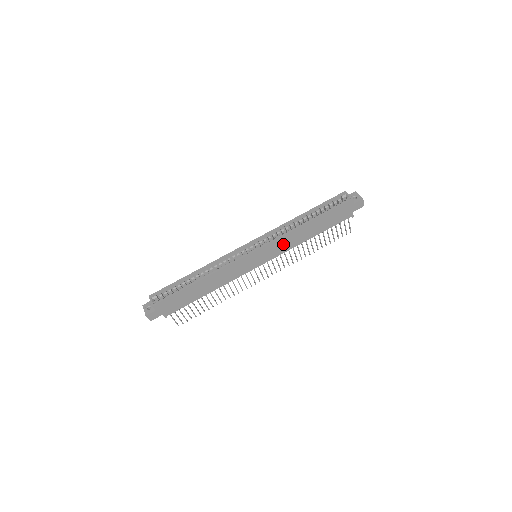
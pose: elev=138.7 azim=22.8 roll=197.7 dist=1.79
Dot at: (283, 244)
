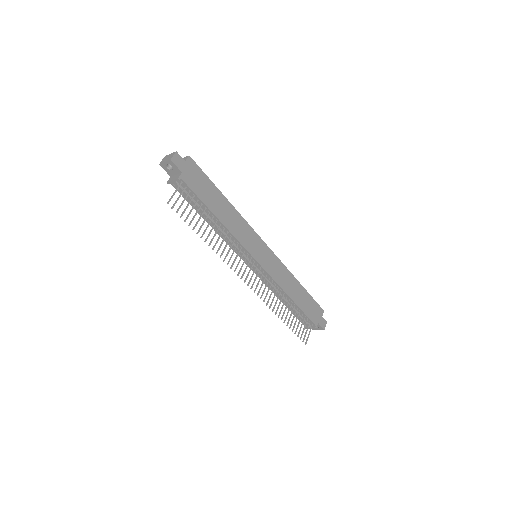
Dot at: (279, 272)
